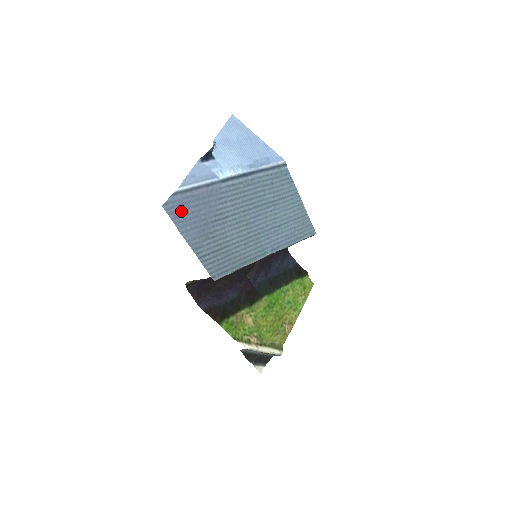
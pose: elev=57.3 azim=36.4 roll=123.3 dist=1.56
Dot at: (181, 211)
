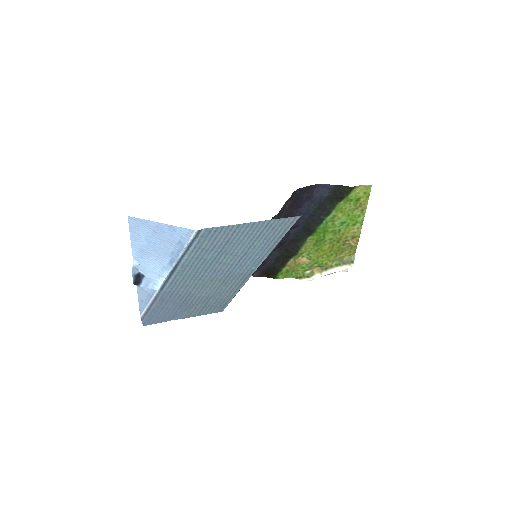
Dot at: (157, 317)
